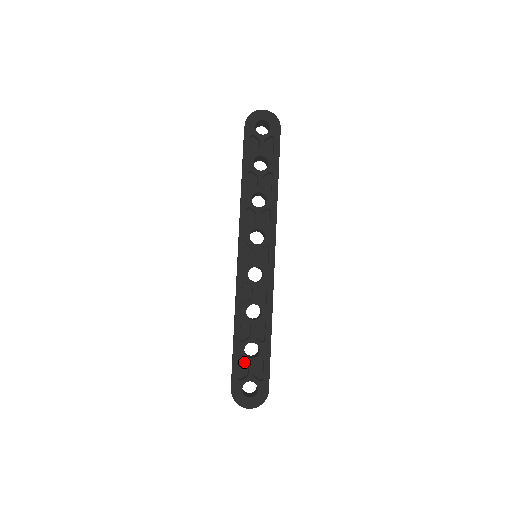
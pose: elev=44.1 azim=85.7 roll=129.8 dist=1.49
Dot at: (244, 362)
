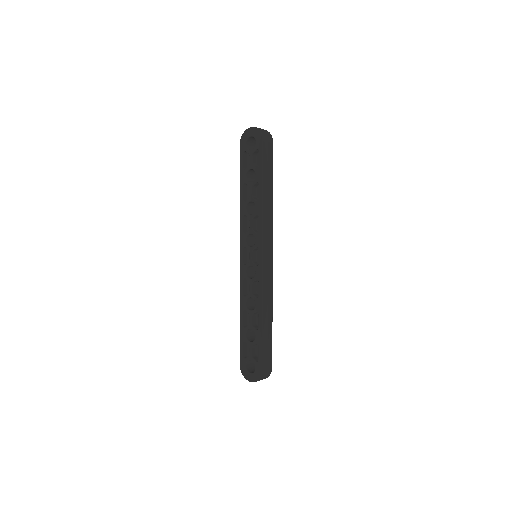
Dot at: occluded
